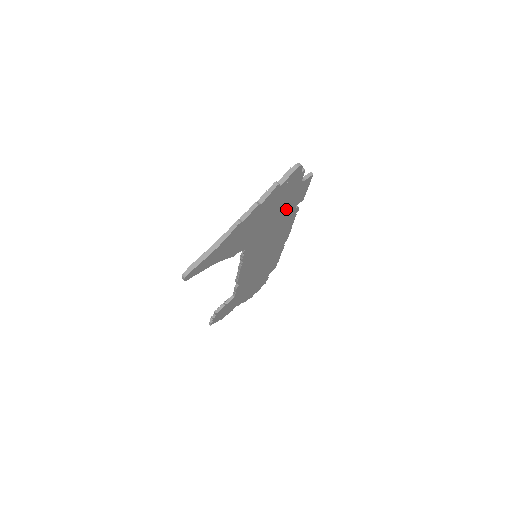
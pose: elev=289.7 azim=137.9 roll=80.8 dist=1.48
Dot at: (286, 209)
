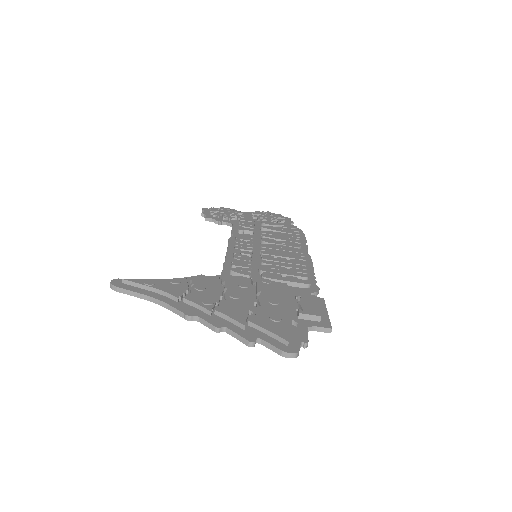
Dot at: occluded
